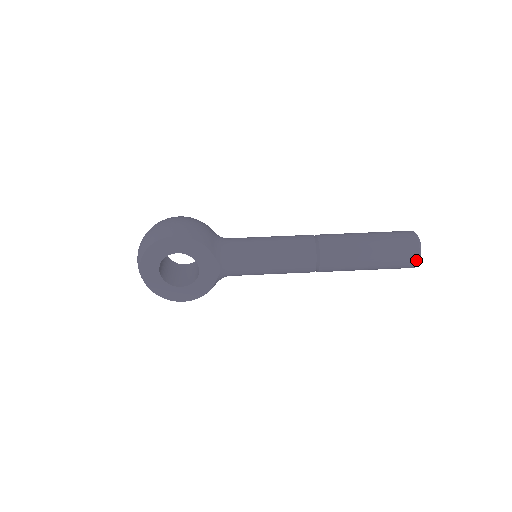
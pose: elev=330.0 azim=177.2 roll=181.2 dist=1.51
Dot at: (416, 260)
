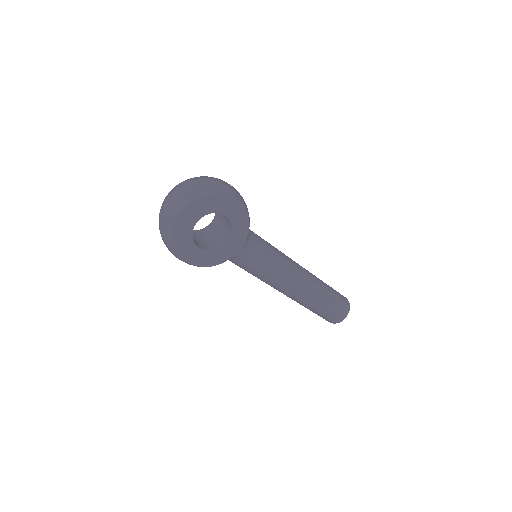
Dot at: (343, 318)
